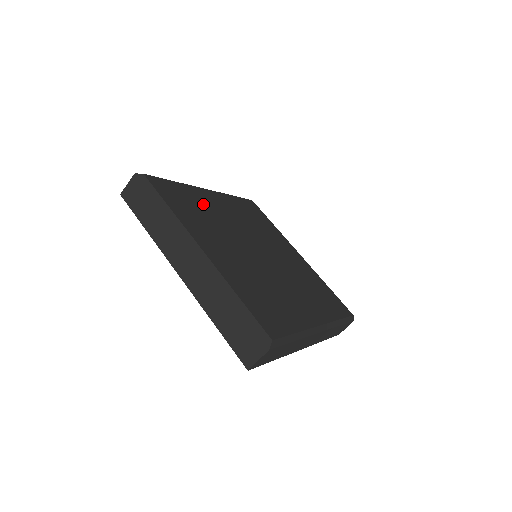
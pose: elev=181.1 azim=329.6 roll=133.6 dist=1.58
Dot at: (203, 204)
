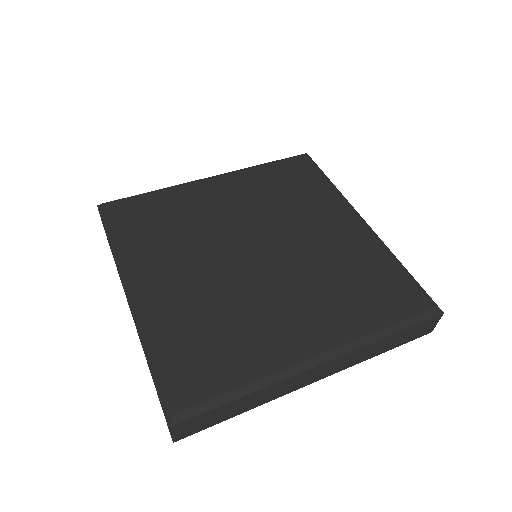
Dot at: (185, 208)
